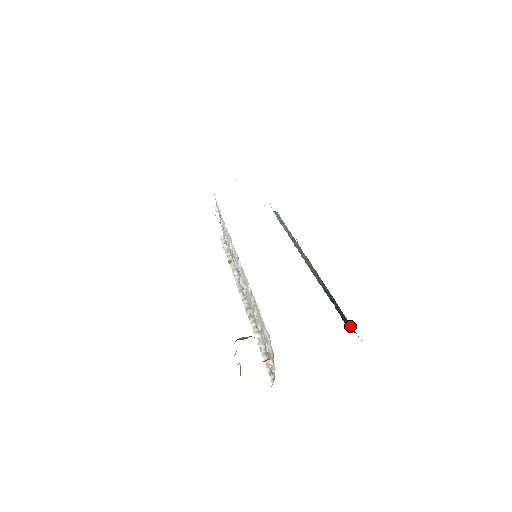
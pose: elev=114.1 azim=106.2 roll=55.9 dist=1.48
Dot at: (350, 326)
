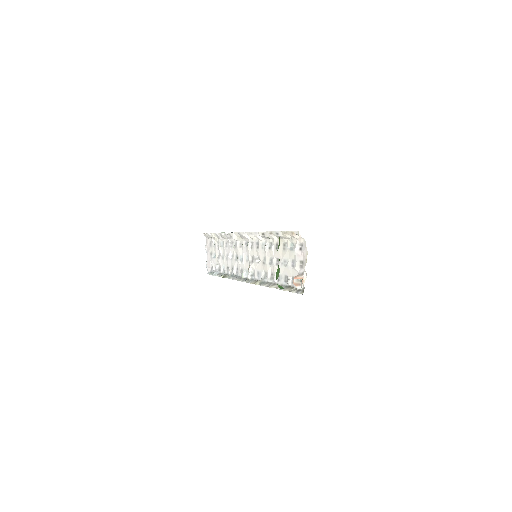
Dot at: occluded
